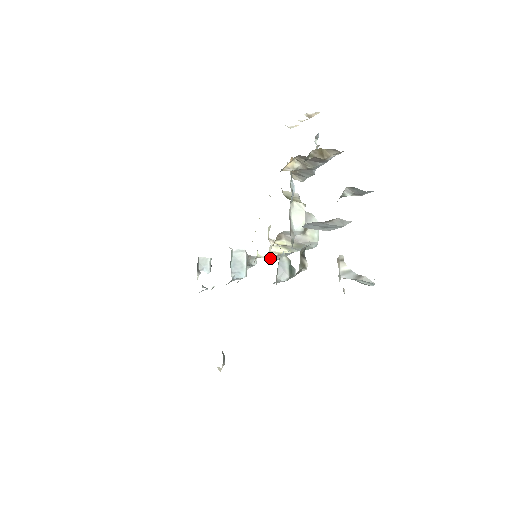
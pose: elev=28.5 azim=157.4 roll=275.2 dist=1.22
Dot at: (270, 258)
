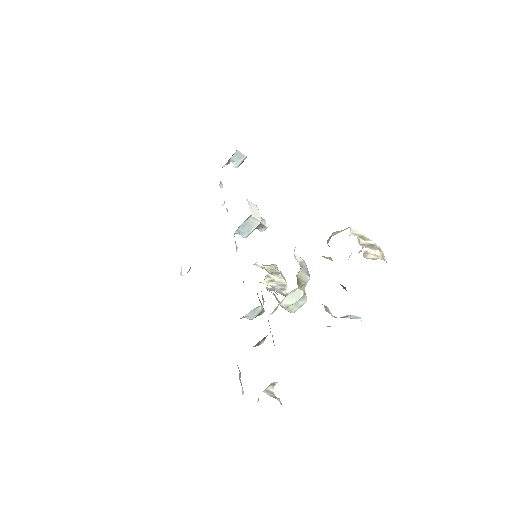
Dot at: (263, 268)
